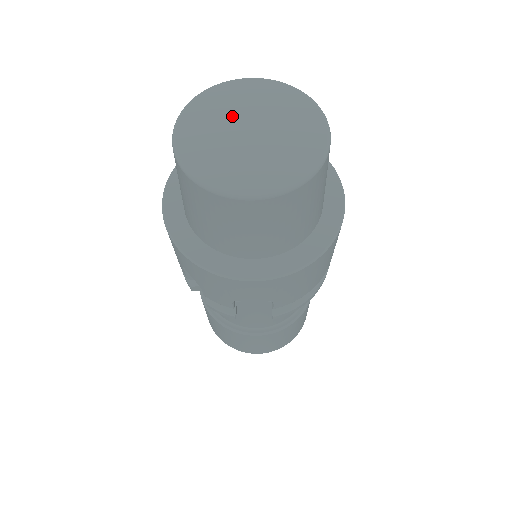
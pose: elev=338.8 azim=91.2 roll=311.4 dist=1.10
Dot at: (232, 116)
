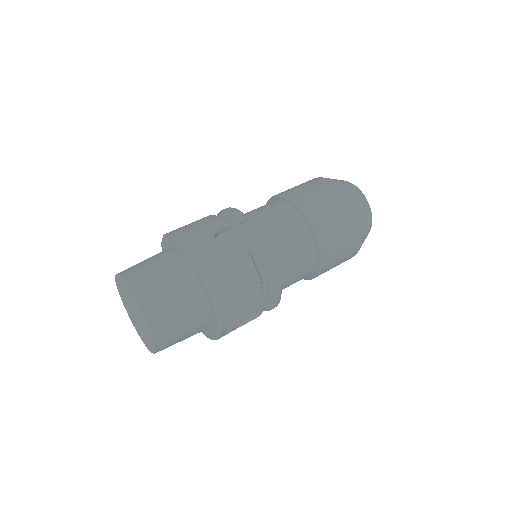
Dot at: (128, 301)
